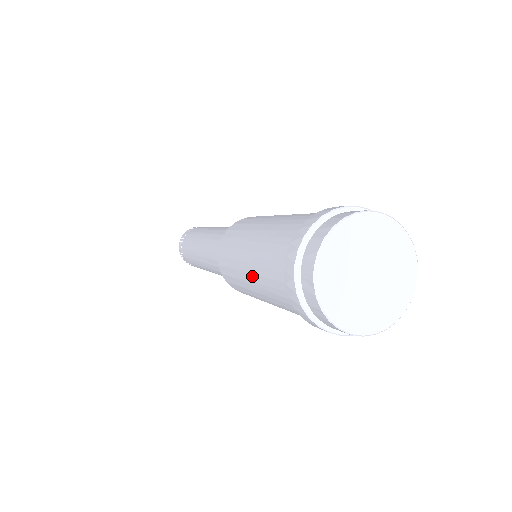
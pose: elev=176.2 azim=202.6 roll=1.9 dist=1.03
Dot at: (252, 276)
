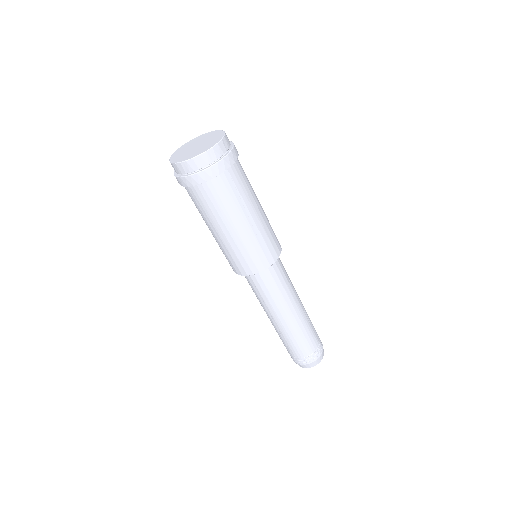
Dot at: (211, 227)
